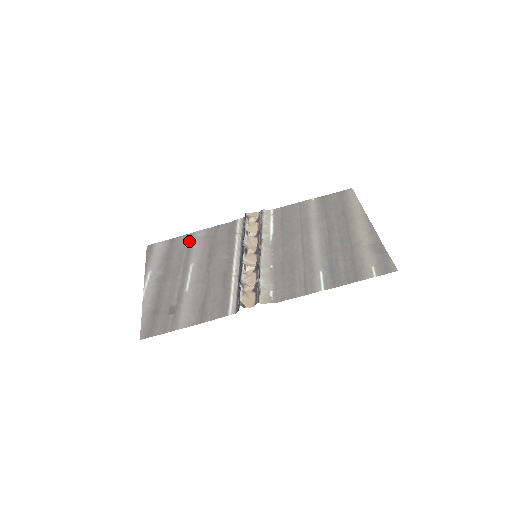
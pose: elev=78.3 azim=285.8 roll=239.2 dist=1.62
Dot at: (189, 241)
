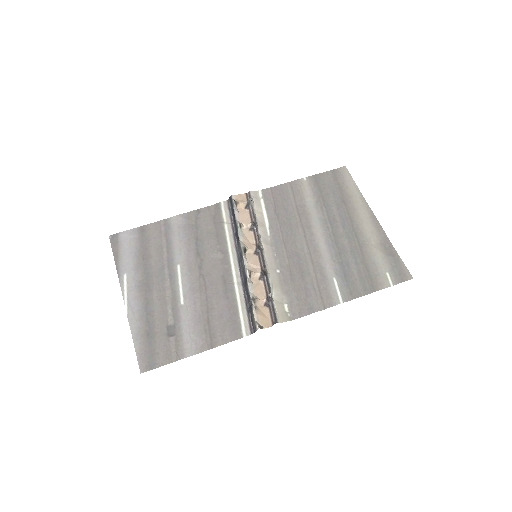
Dot at: (165, 231)
